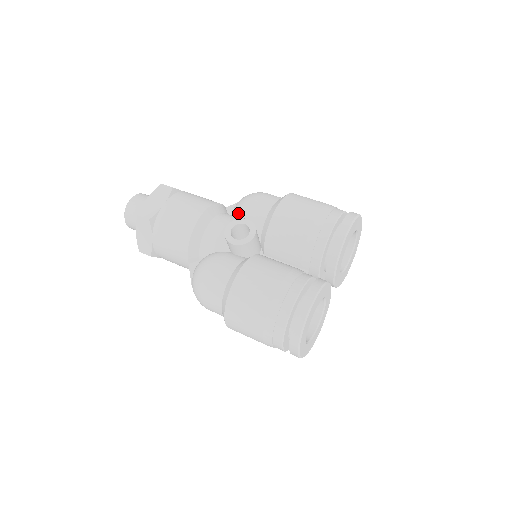
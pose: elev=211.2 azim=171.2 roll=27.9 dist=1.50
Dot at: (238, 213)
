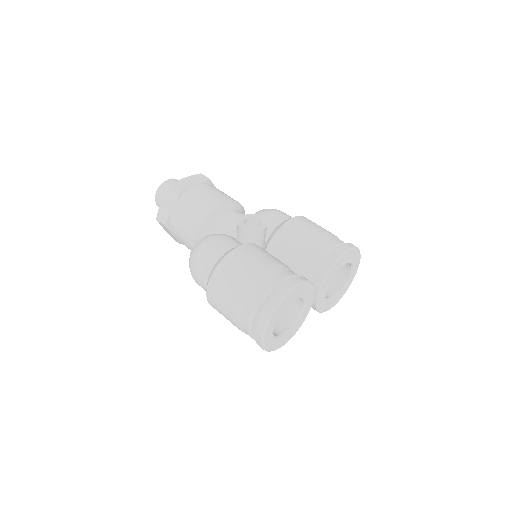
Dot at: occluded
